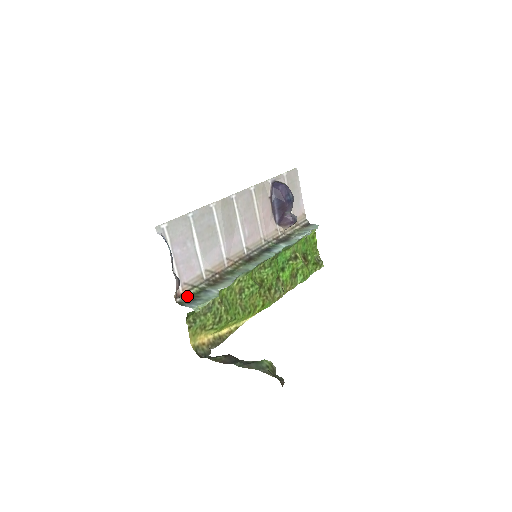
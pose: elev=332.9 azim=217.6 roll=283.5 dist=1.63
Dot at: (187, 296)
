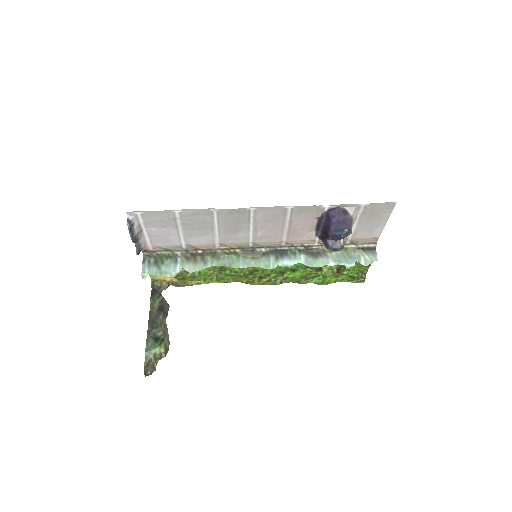
Dot at: (155, 254)
